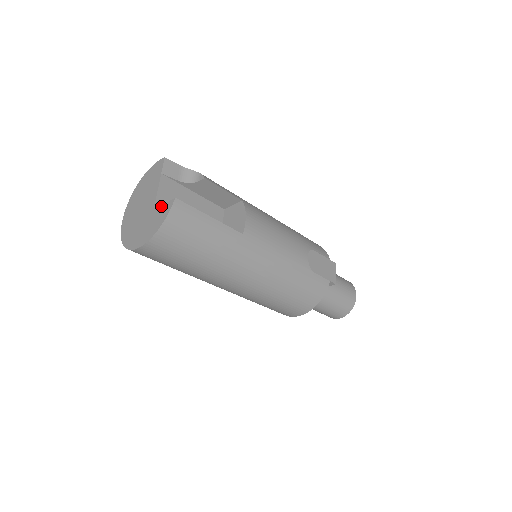
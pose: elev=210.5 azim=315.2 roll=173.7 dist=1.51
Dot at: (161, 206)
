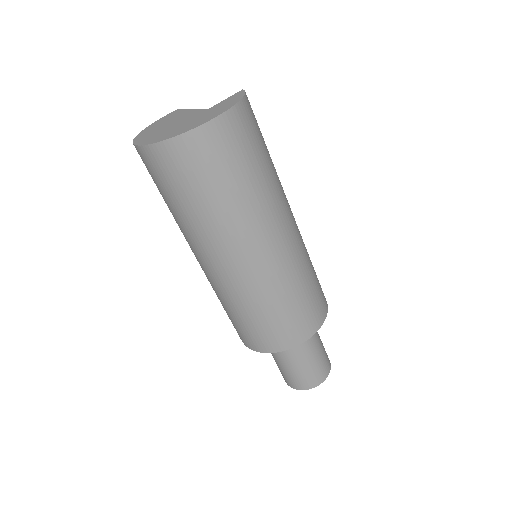
Dot at: occluded
